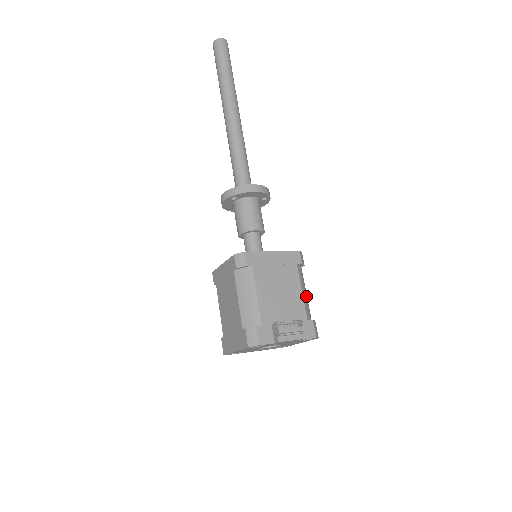
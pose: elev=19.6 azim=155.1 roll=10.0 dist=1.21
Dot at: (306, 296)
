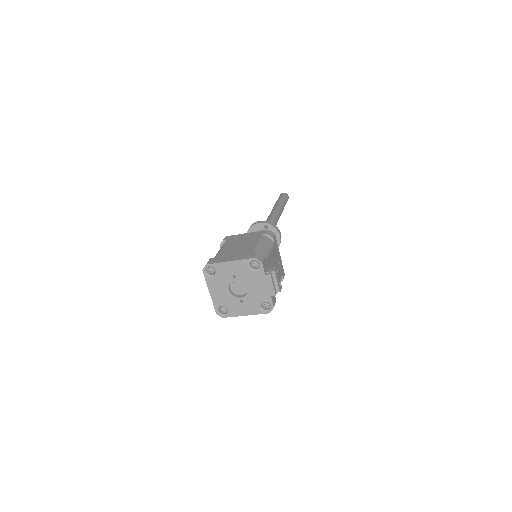
Dot at: occluded
